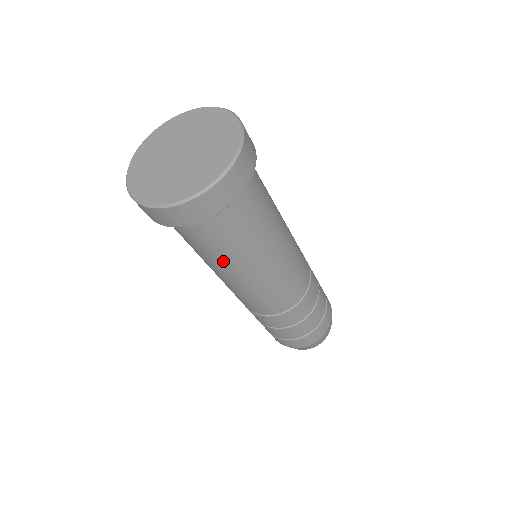
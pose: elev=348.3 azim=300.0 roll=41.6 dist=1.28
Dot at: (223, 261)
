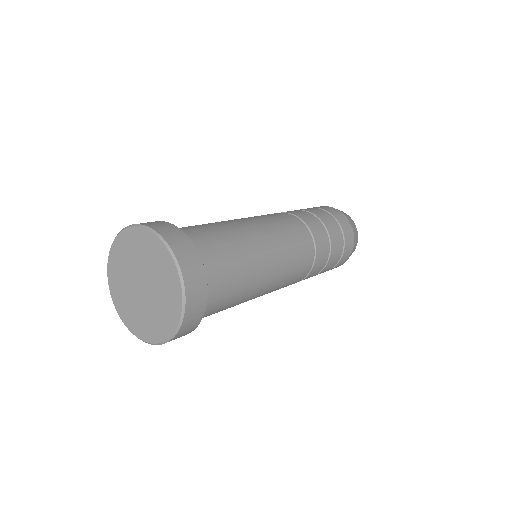
Dot at: occluded
